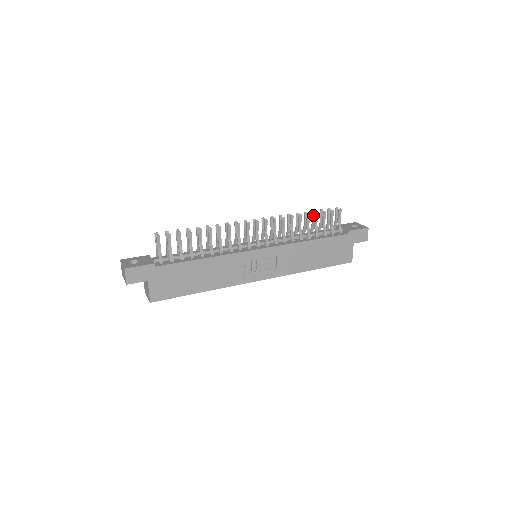
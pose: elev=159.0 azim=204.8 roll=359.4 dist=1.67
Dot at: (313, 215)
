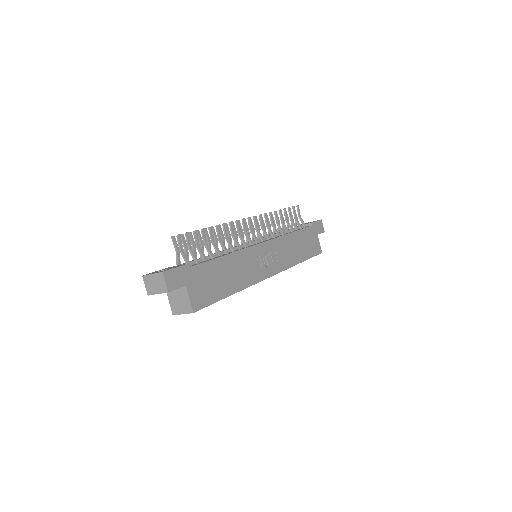
Dot at: occluded
